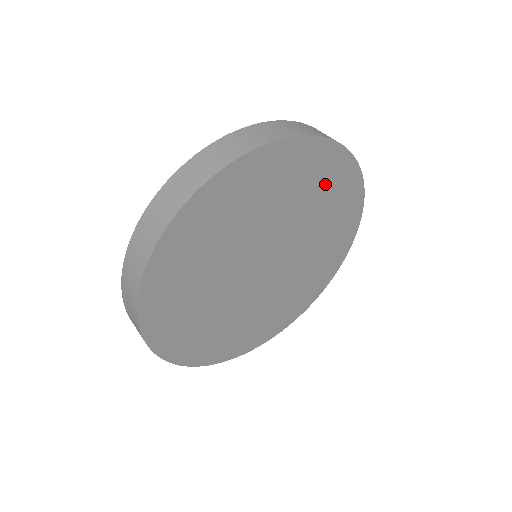
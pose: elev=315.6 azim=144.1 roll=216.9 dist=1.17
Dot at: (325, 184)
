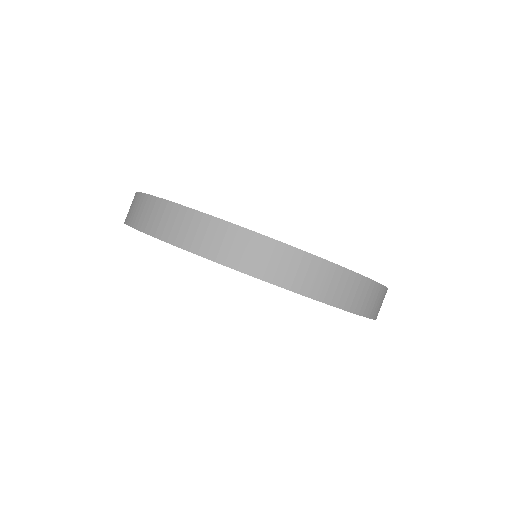
Dot at: occluded
